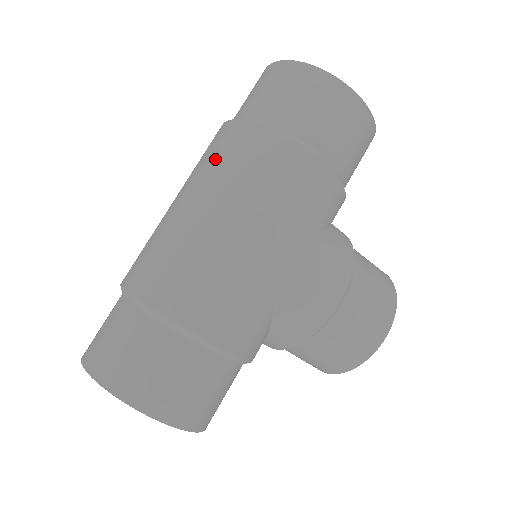
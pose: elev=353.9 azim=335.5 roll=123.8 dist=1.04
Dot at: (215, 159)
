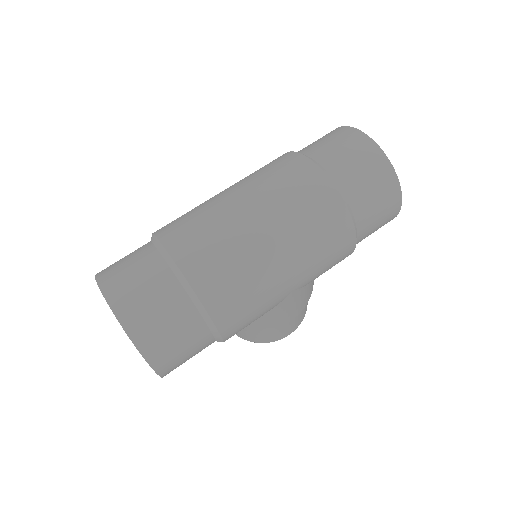
Dot at: (301, 206)
